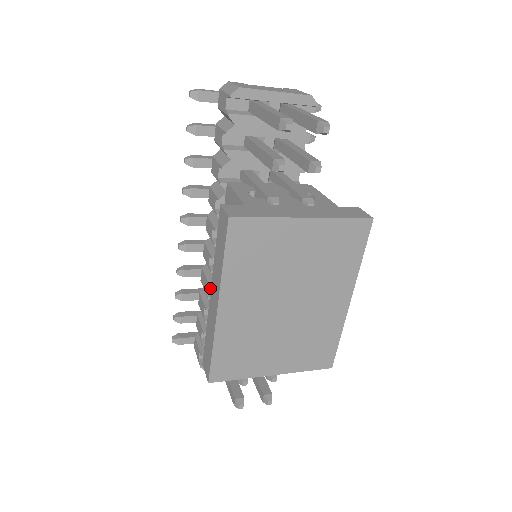
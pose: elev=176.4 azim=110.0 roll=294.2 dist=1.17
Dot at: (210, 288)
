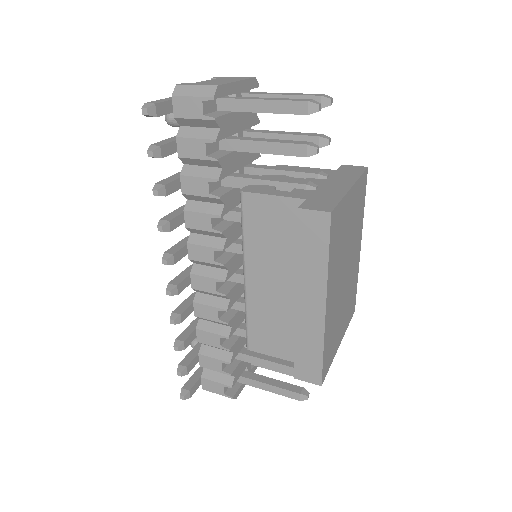
Dot at: (220, 315)
